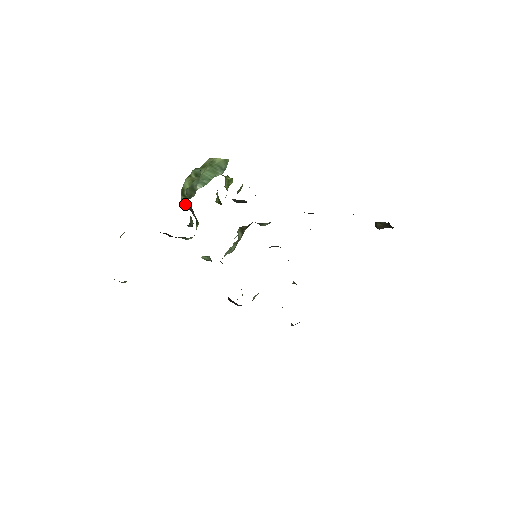
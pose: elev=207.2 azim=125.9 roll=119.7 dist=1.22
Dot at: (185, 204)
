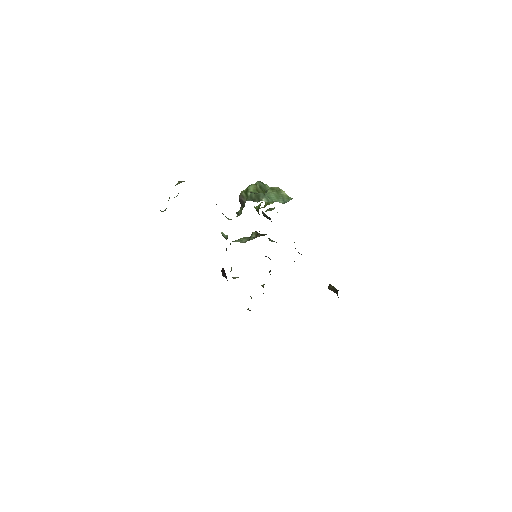
Dot at: (242, 198)
